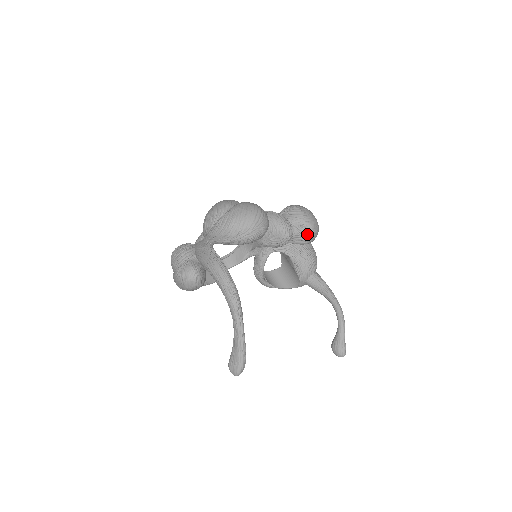
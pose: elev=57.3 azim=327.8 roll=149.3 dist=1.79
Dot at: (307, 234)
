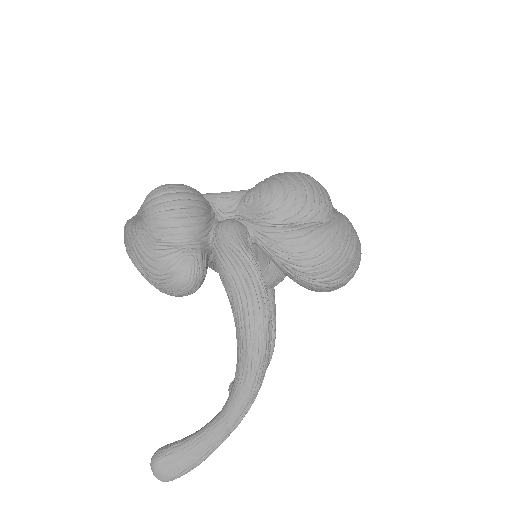
Dot at: occluded
